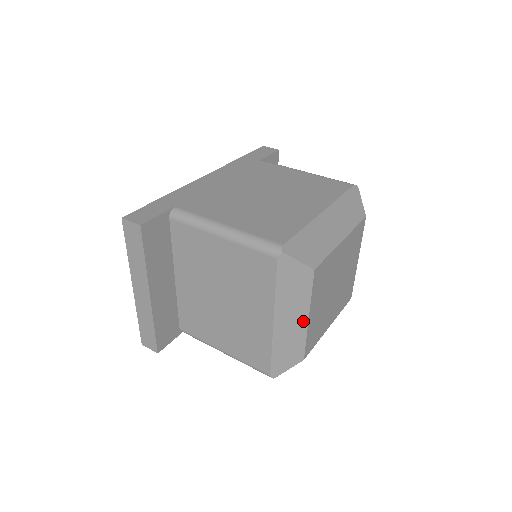
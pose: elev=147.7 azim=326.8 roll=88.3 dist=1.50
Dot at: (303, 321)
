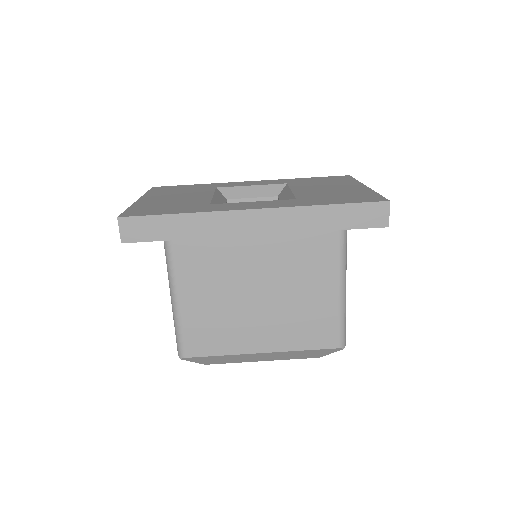
Dot at: occluded
